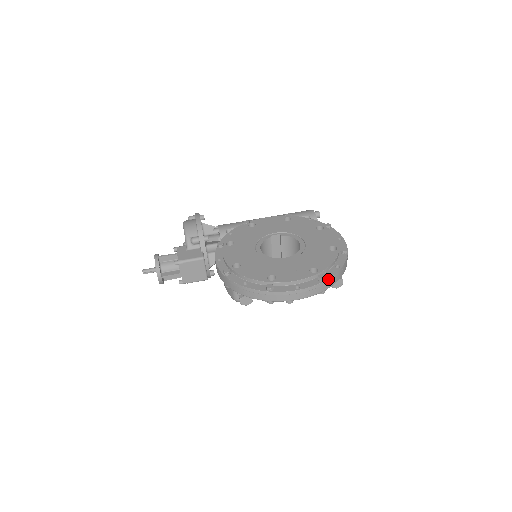
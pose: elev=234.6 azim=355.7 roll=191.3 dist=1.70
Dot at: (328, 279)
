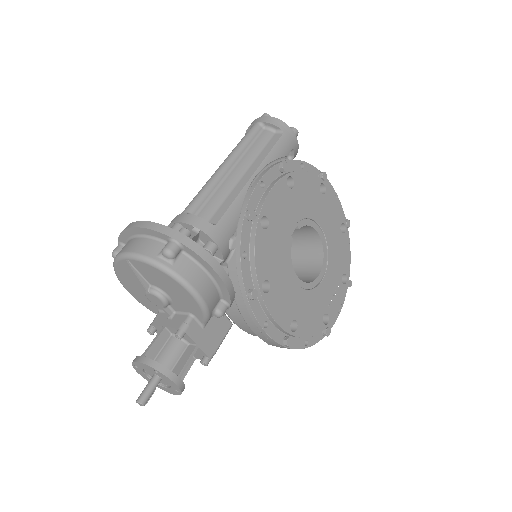
Dot at: occluded
